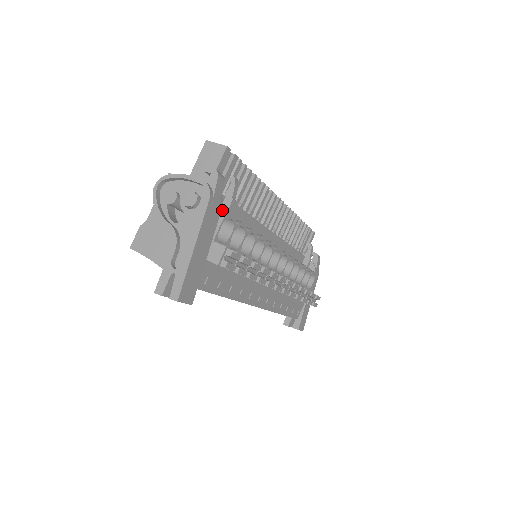
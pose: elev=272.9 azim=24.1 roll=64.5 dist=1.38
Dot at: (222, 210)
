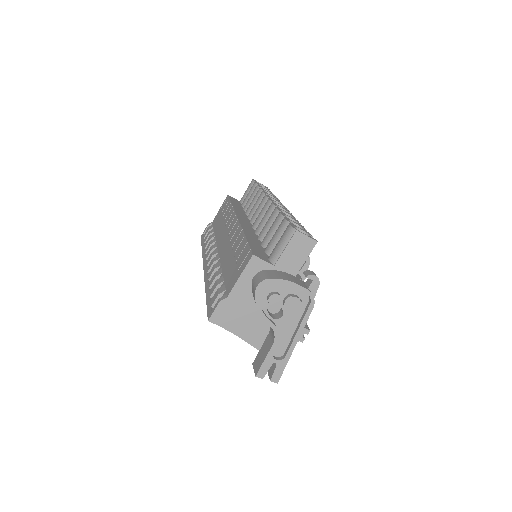
Dot at: occluded
